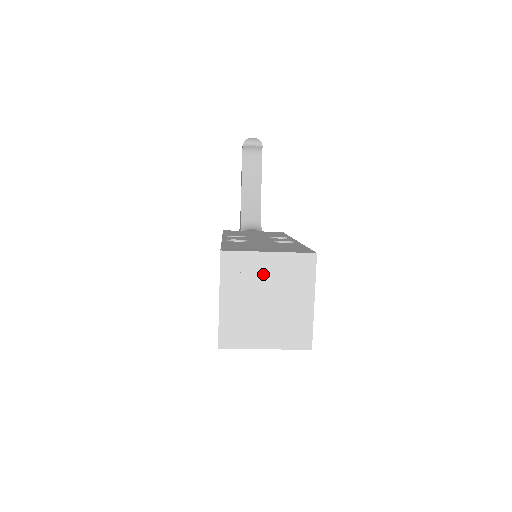
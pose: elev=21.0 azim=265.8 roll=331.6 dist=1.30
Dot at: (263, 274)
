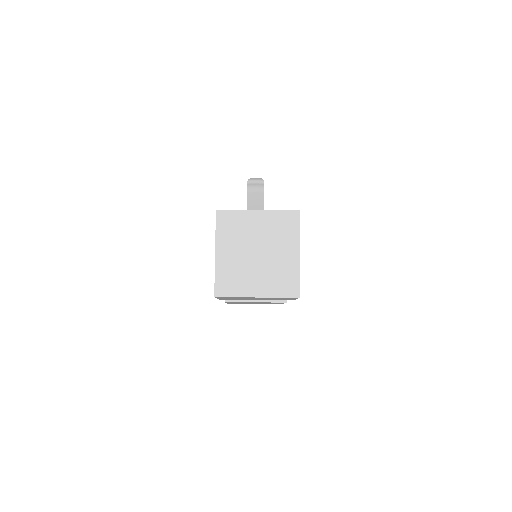
Dot at: (253, 229)
